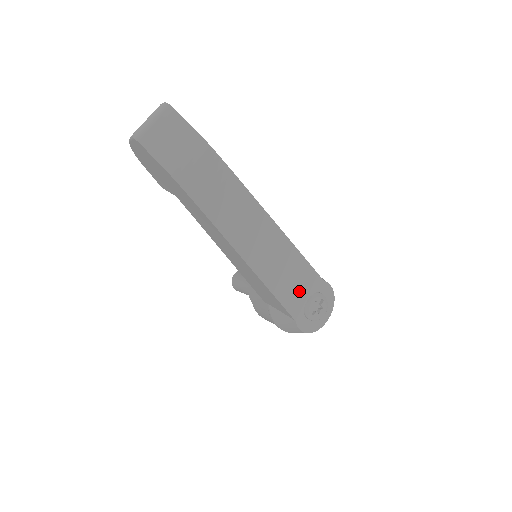
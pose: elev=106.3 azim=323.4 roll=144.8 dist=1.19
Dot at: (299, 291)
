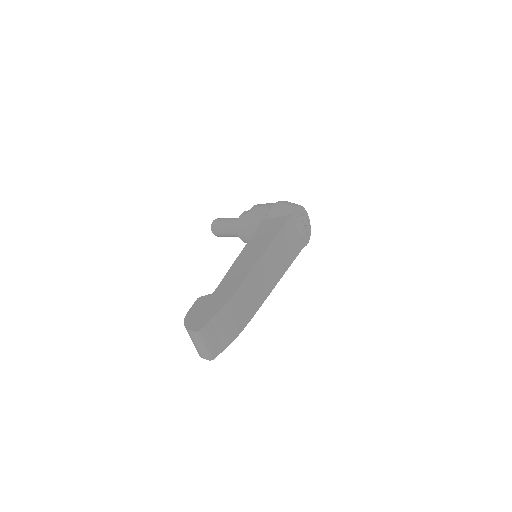
Dot at: (293, 239)
